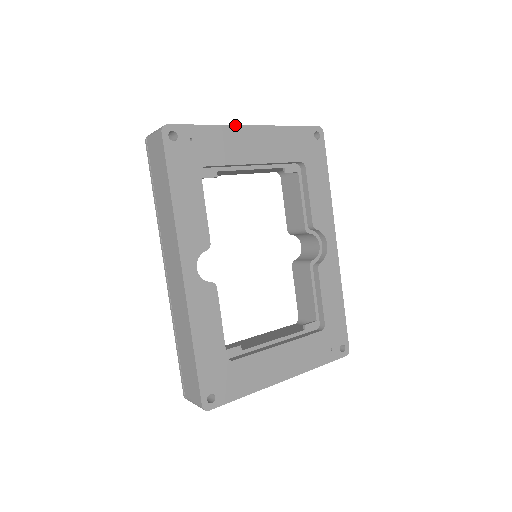
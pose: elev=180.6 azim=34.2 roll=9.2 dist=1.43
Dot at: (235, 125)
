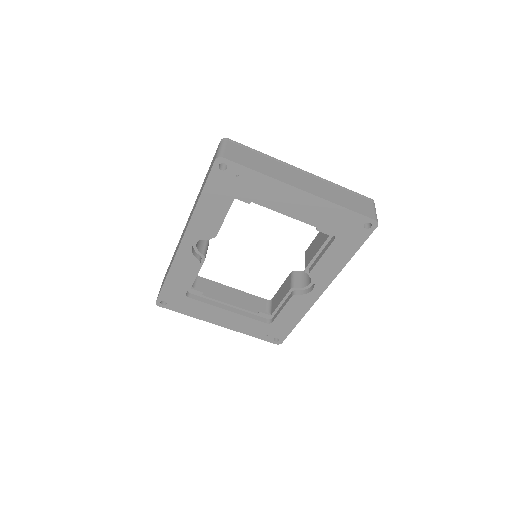
Dot at: (286, 183)
